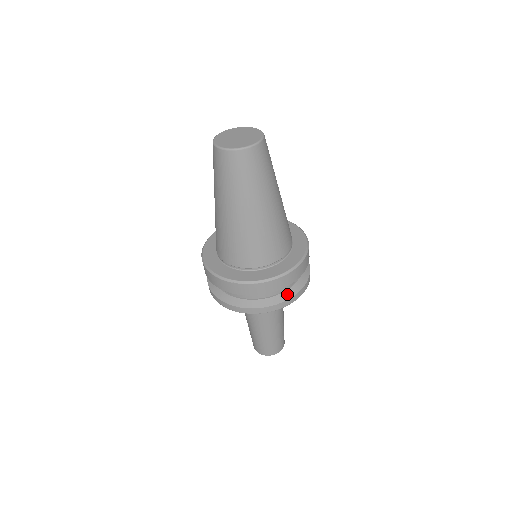
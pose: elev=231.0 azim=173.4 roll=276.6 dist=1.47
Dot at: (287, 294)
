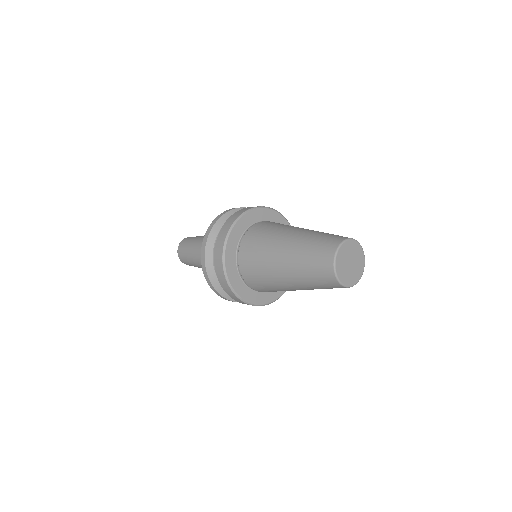
Dot at: occluded
